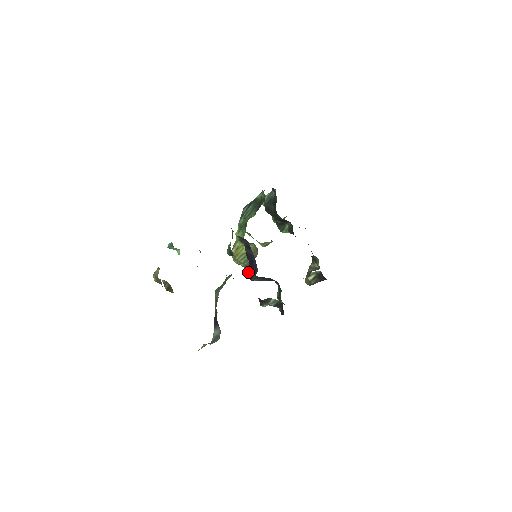
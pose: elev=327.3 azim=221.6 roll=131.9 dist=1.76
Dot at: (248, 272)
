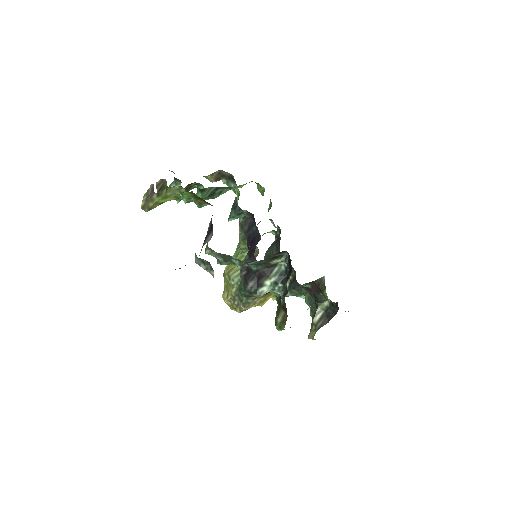
Dot at: (245, 265)
